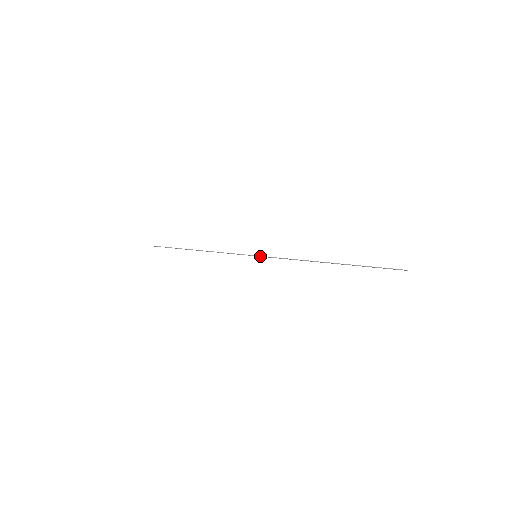
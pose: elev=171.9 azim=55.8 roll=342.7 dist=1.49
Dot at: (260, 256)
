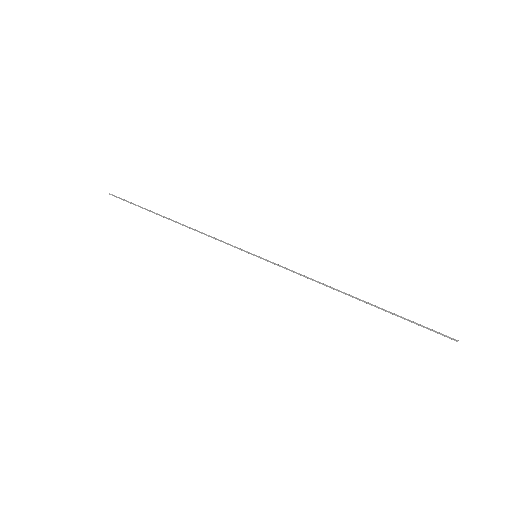
Dot at: occluded
